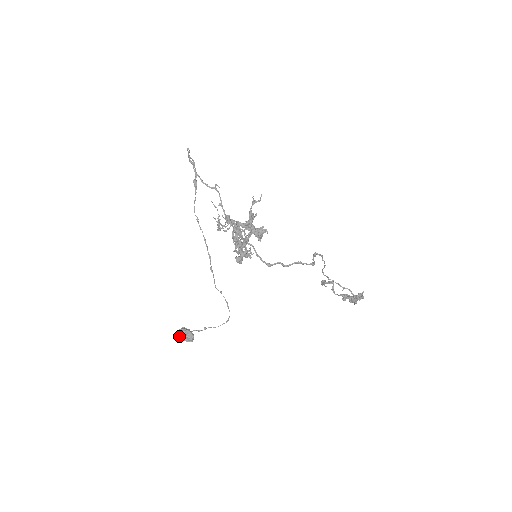
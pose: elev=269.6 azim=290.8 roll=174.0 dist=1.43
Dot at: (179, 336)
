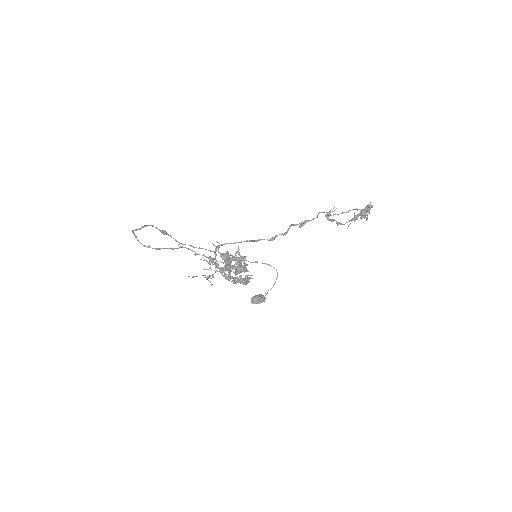
Dot at: occluded
